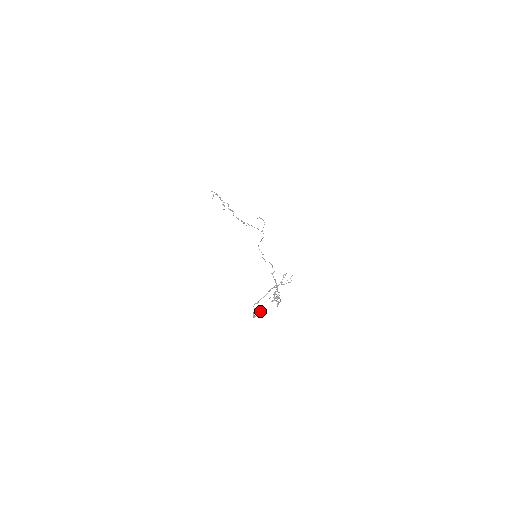
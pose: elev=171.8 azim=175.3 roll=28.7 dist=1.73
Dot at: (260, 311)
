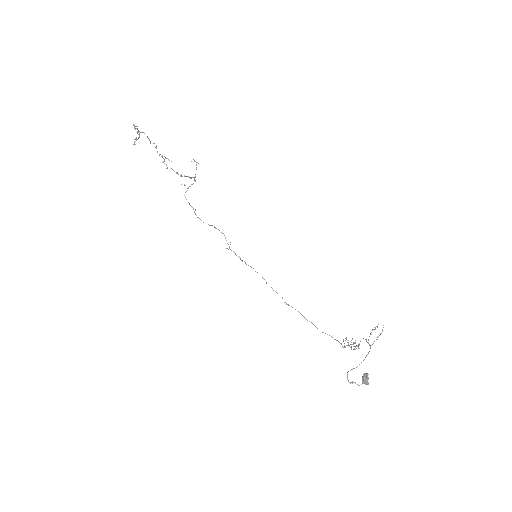
Dot at: (367, 380)
